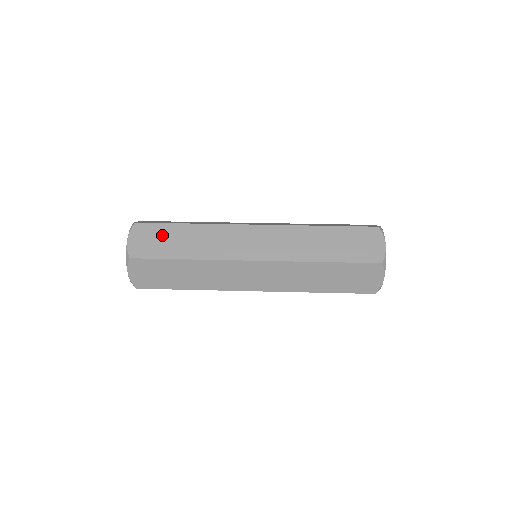
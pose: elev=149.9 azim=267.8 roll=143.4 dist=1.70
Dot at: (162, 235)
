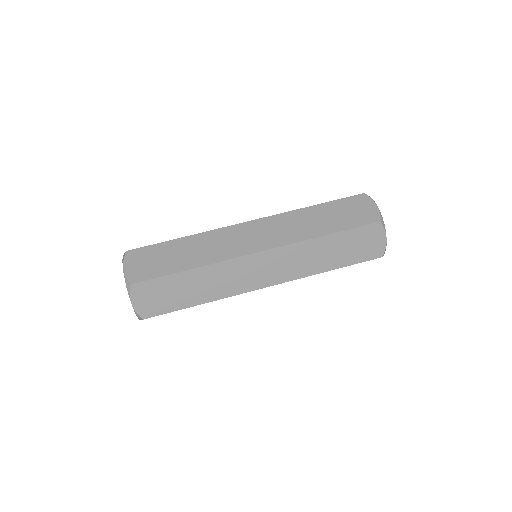
Dot at: (166, 289)
